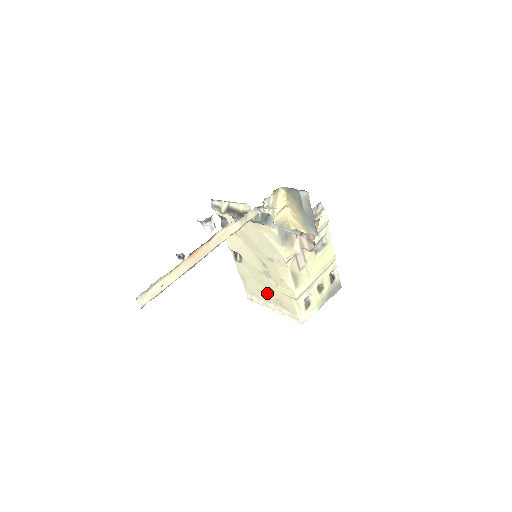
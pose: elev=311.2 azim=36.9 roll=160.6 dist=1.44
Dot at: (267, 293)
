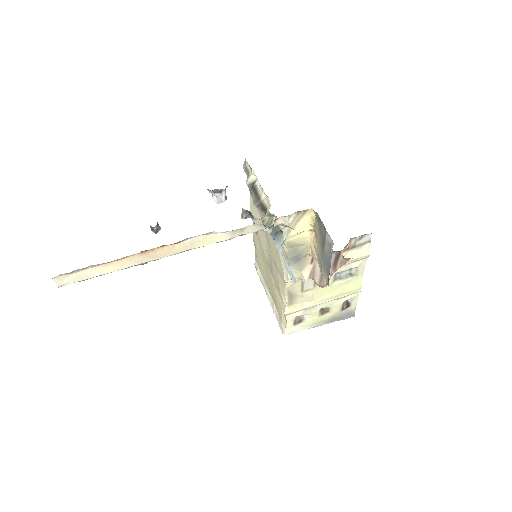
Dot at: (268, 280)
